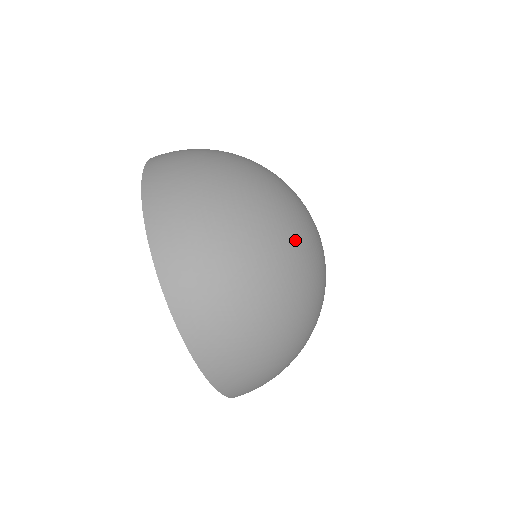
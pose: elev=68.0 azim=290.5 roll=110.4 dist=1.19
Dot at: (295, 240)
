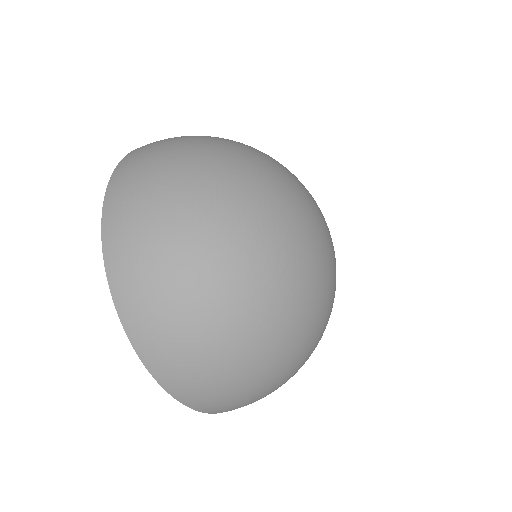
Dot at: (266, 205)
